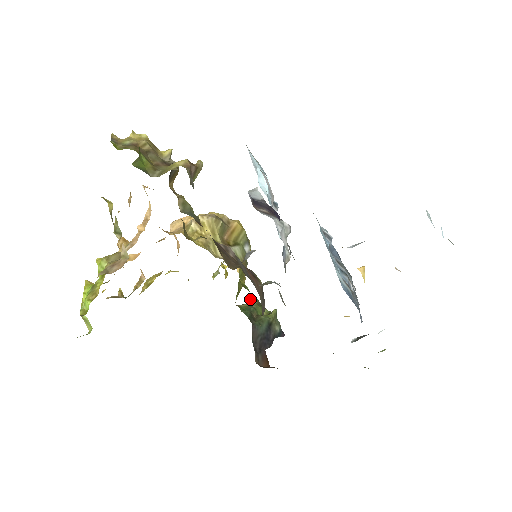
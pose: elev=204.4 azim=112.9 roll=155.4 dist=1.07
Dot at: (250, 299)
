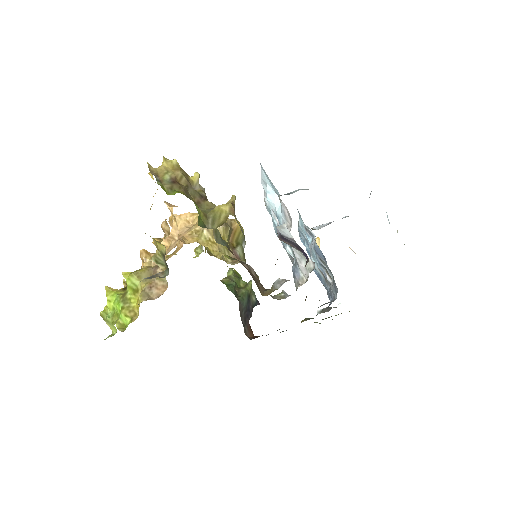
Dot at: (229, 272)
